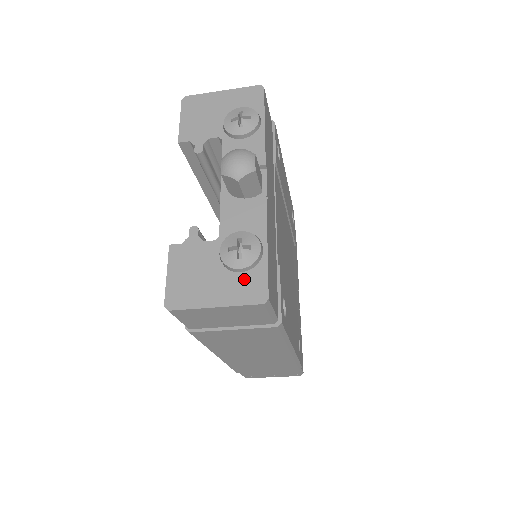
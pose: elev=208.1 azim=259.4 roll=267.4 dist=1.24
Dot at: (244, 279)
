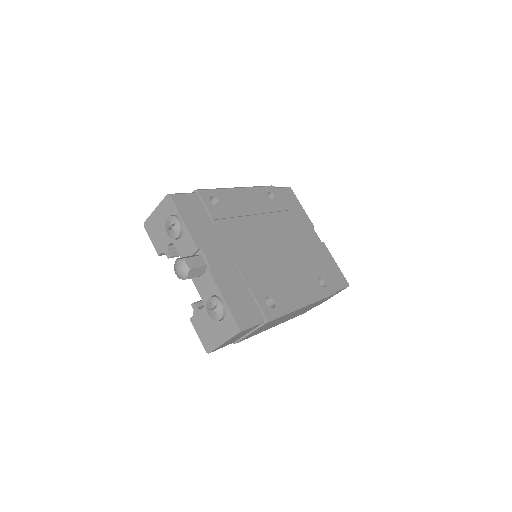
Dot at: (225, 323)
